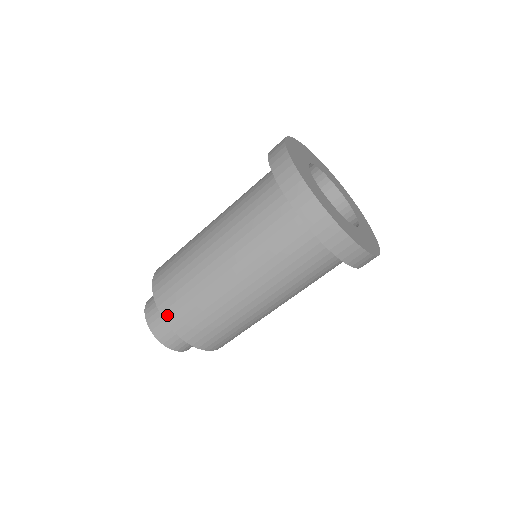
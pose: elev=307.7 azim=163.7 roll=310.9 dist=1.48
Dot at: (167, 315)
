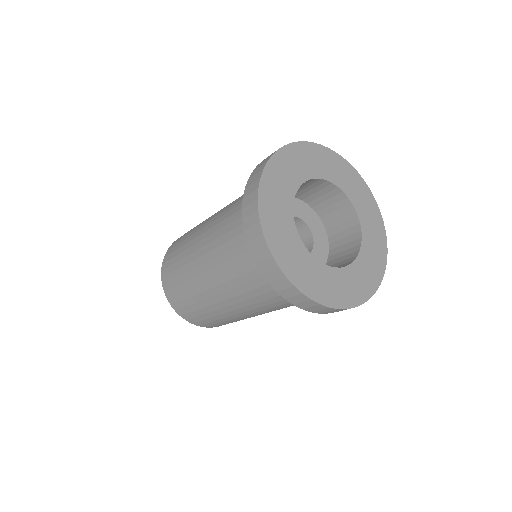
Dot at: (192, 322)
